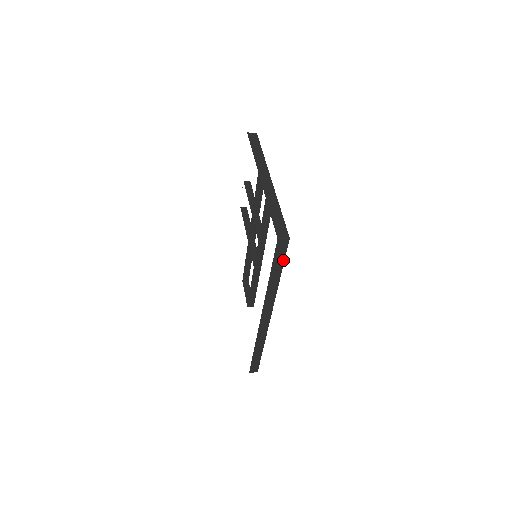
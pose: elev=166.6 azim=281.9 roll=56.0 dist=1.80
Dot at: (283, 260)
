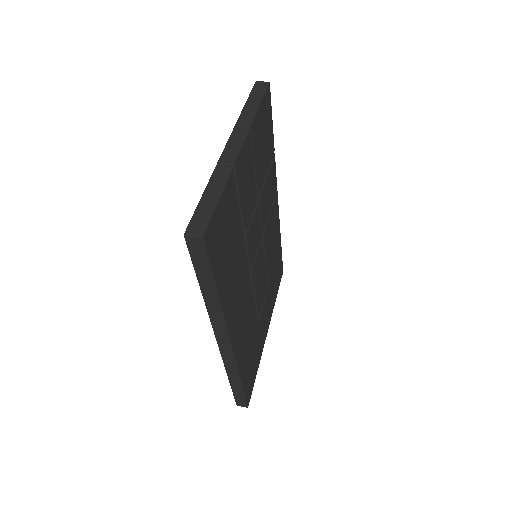
Dot at: (209, 269)
